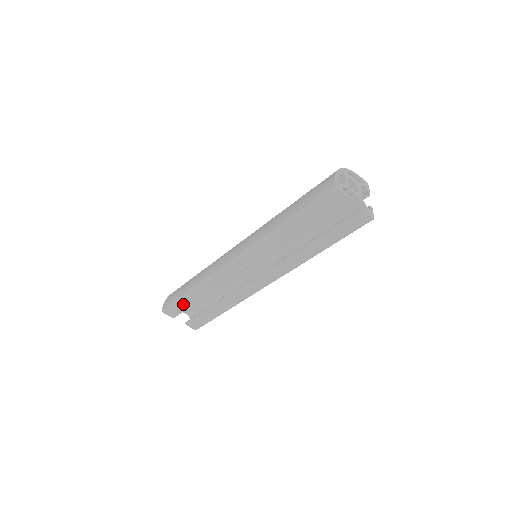
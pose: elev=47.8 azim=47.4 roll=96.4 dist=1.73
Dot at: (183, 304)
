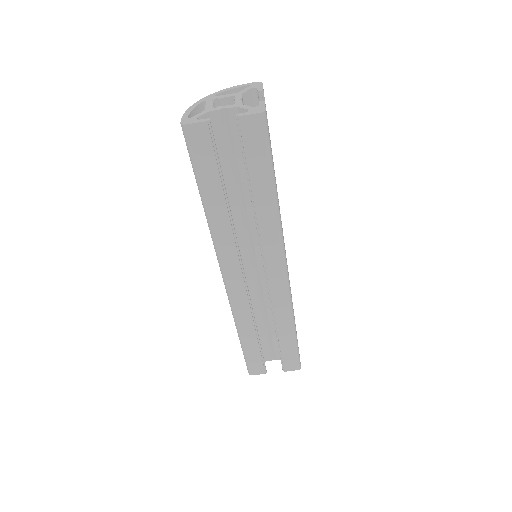
Dot at: (252, 355)
